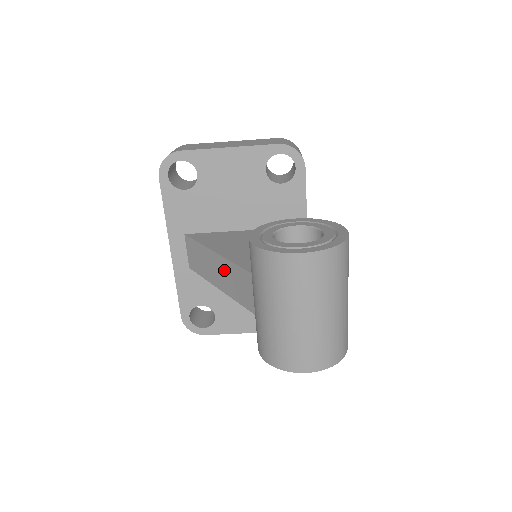
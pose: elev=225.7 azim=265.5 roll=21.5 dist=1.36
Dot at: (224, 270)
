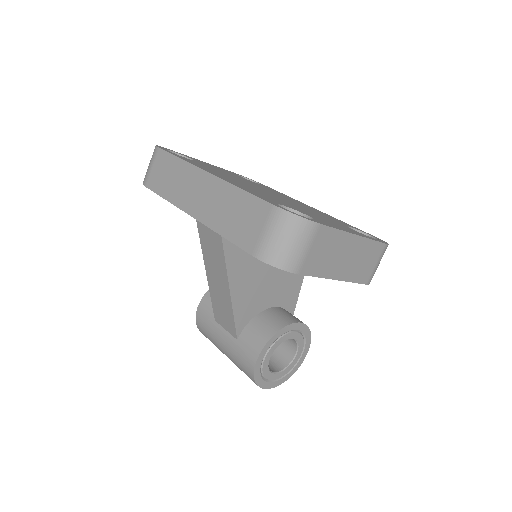
Dot at: (223, 297)
